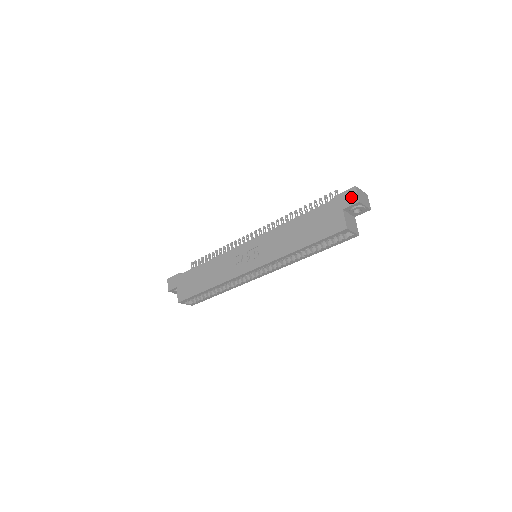
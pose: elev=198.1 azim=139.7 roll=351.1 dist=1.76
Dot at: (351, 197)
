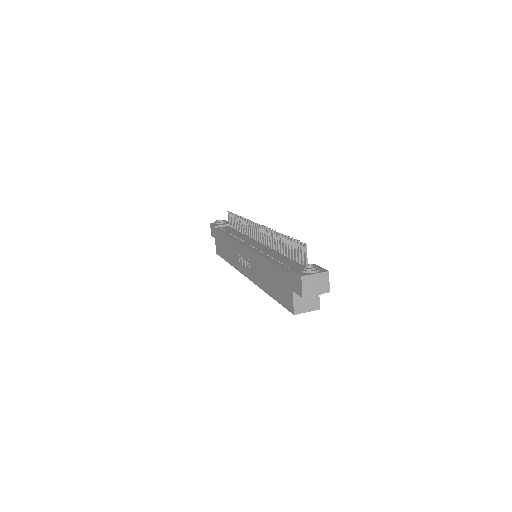
Dot at: (298, 285)
